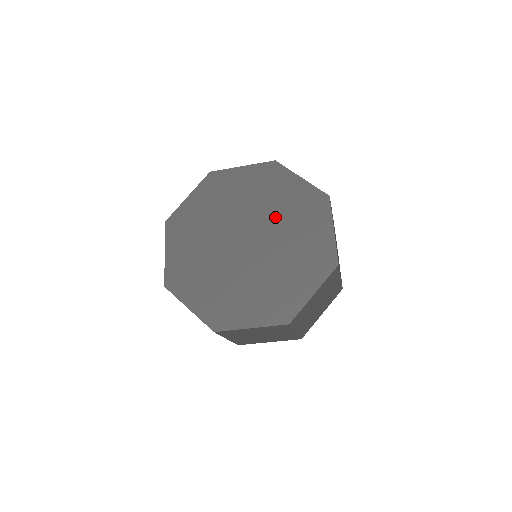
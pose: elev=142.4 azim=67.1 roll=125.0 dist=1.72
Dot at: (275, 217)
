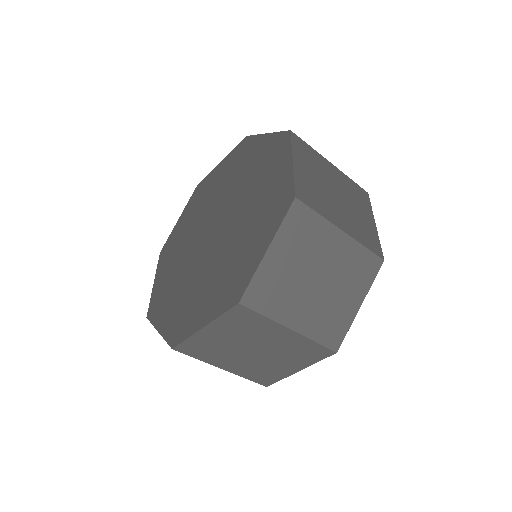
Dot at: (239, 189)
